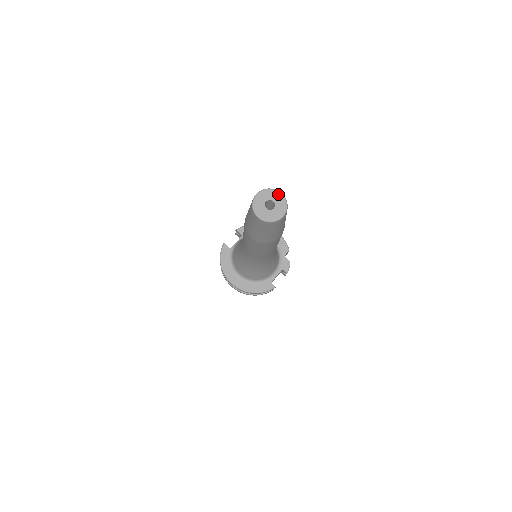
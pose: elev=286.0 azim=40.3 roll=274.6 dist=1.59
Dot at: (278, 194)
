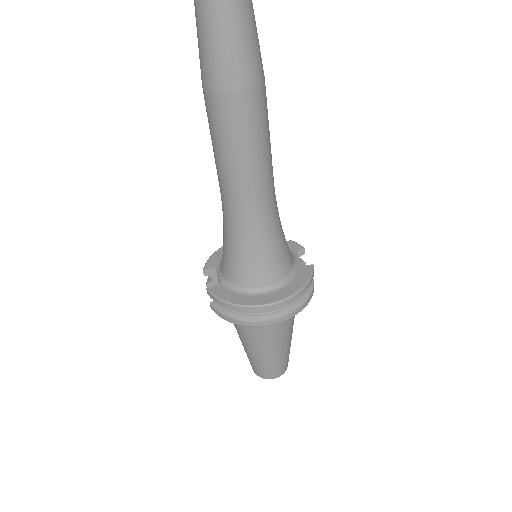
Dot at: out of frame
